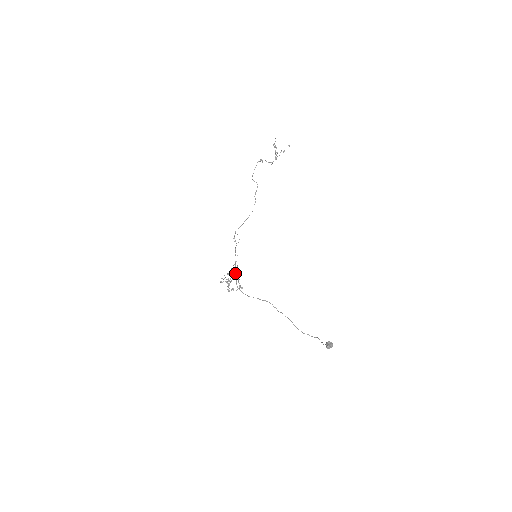
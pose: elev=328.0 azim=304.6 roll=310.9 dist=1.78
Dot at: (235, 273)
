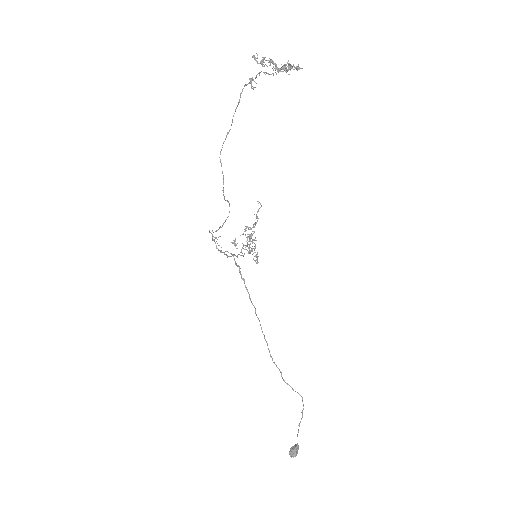
Dot at: (254, 231)
